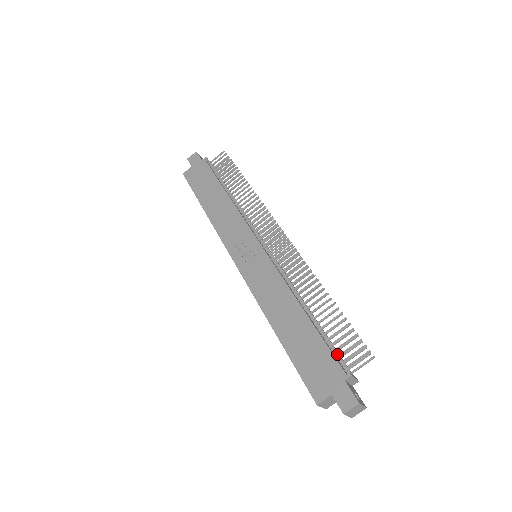
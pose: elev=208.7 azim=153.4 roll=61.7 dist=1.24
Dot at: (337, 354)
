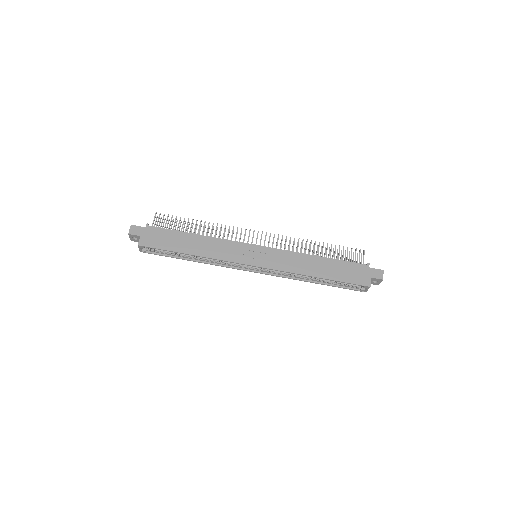
Dot at: occluded
